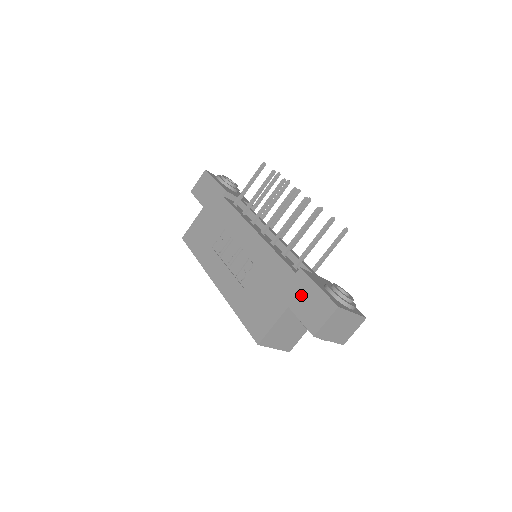
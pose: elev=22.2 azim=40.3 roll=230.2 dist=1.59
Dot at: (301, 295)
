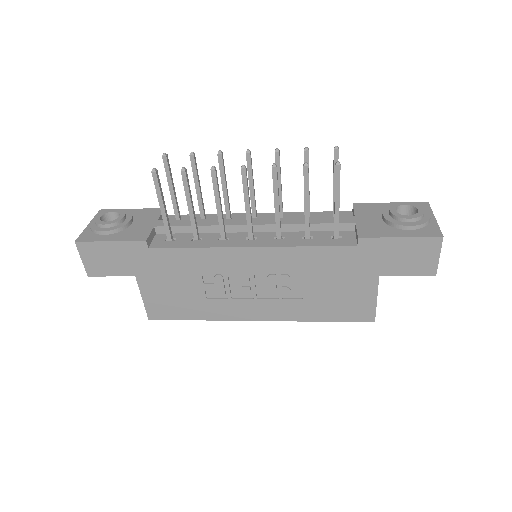
Dot at: (386, 258)
